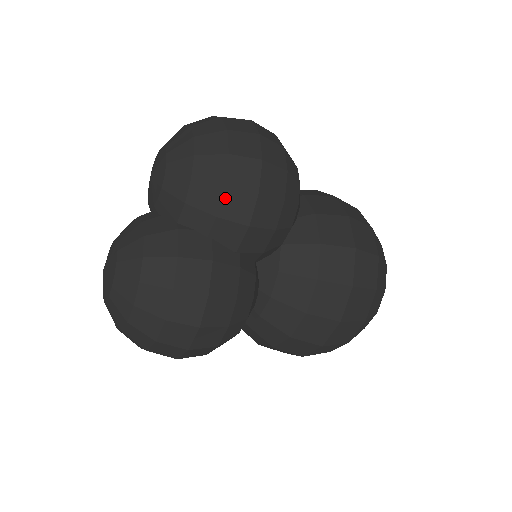
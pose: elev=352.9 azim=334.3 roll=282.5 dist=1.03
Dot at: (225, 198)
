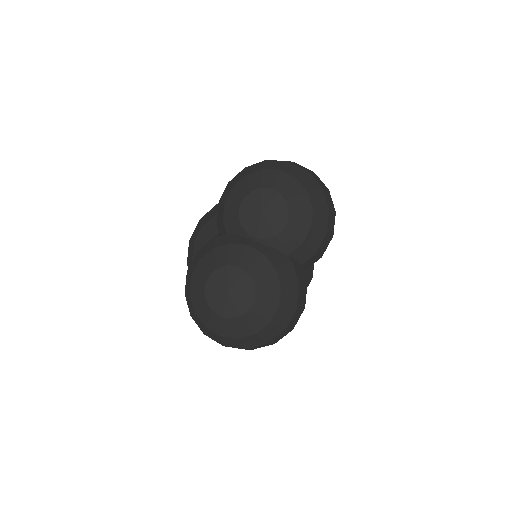
Dot at: (323, 241)
